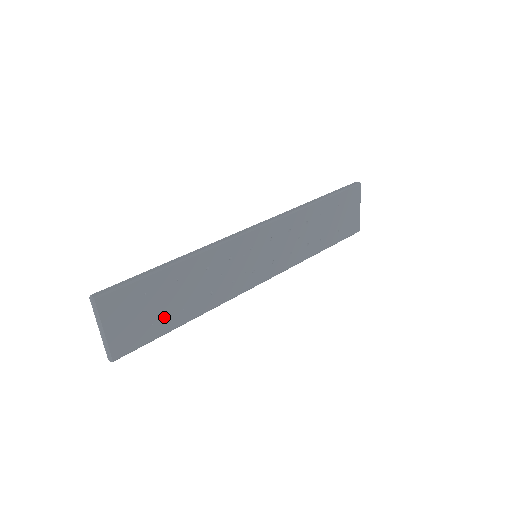
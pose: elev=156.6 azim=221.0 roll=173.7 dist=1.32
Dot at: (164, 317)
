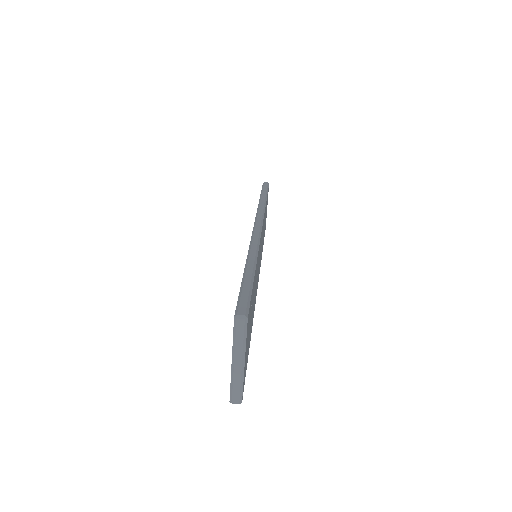
Dot at: occluded
